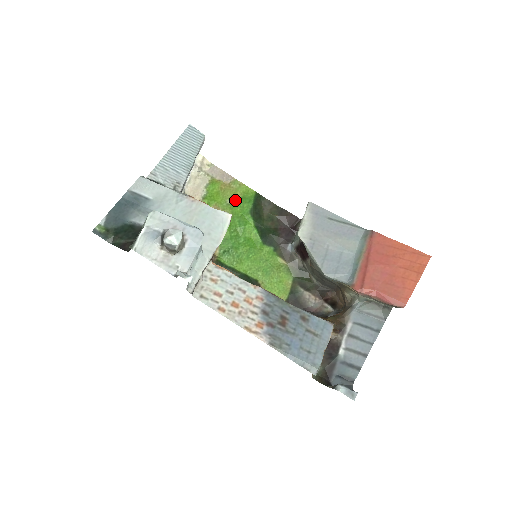
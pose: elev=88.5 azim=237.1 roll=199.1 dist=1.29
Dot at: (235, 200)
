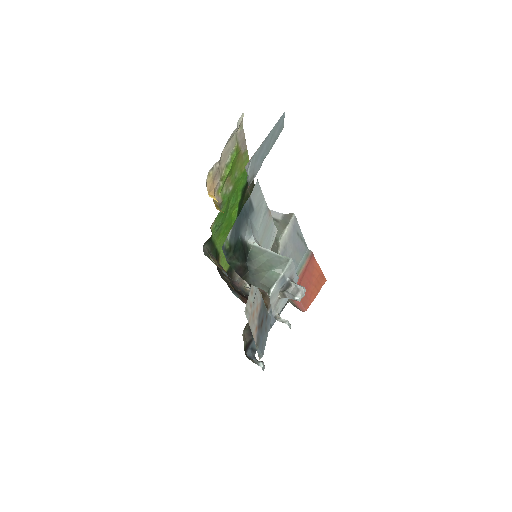
Dot at: (240, 173)
